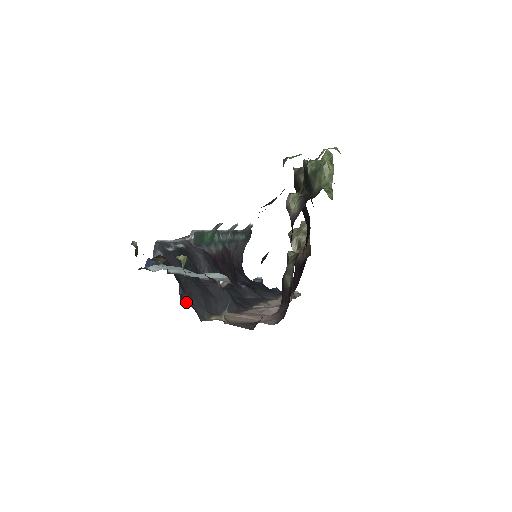
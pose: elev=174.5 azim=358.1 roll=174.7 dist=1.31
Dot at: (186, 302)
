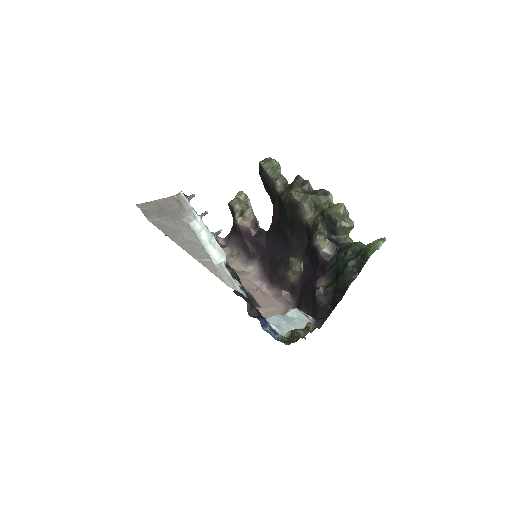
Dot at: occluded
